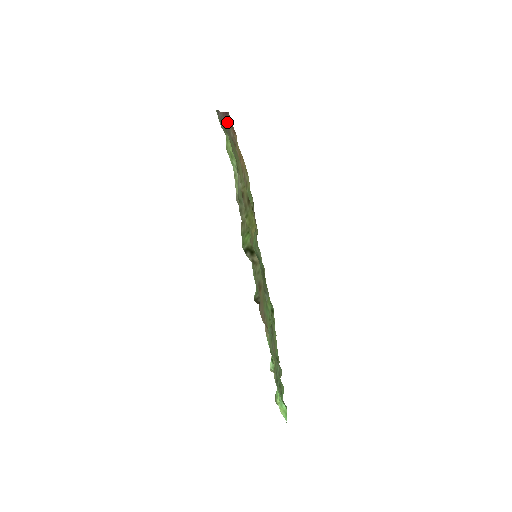
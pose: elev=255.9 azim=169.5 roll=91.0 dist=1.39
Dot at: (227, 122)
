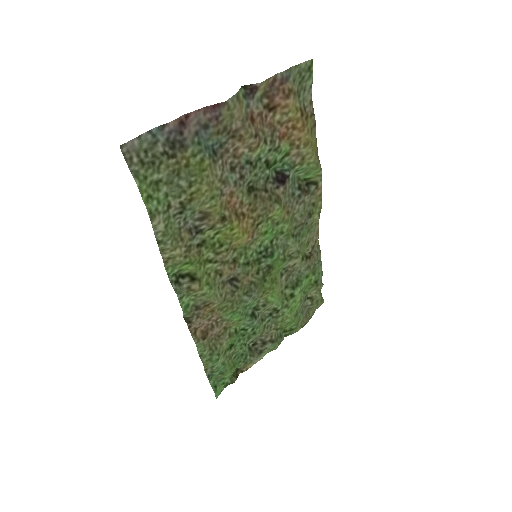
Dot at: (212, 119)
